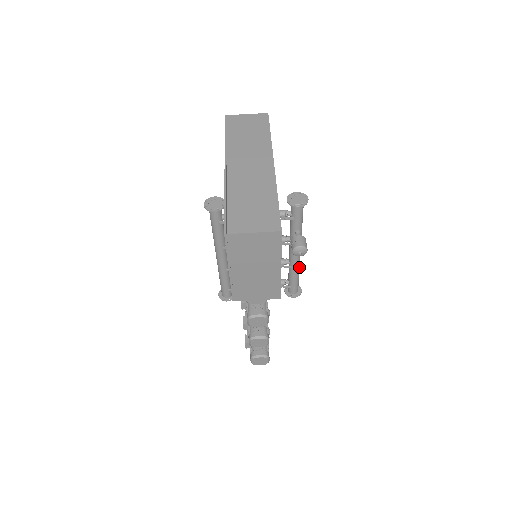
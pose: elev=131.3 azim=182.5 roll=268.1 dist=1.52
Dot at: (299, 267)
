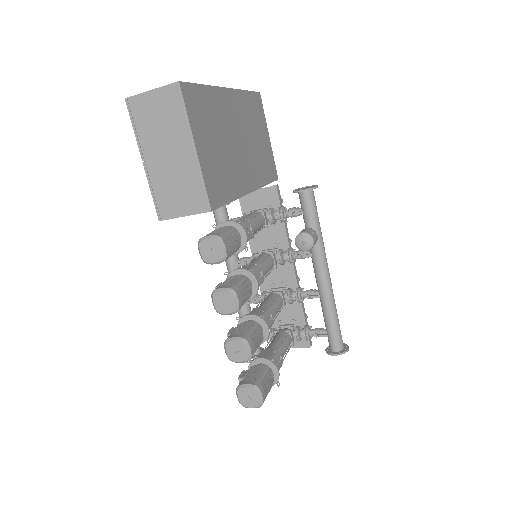
Dot at: (333, 302)
